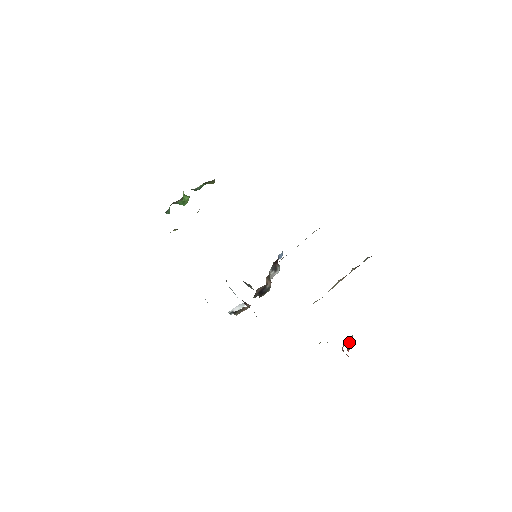
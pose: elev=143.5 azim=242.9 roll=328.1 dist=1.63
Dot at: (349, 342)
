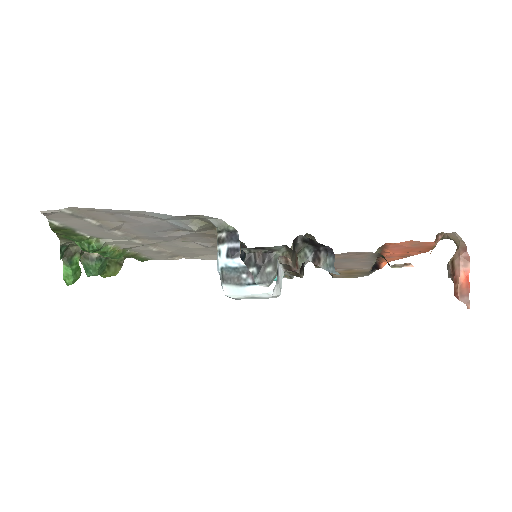
Dot at: occluded
